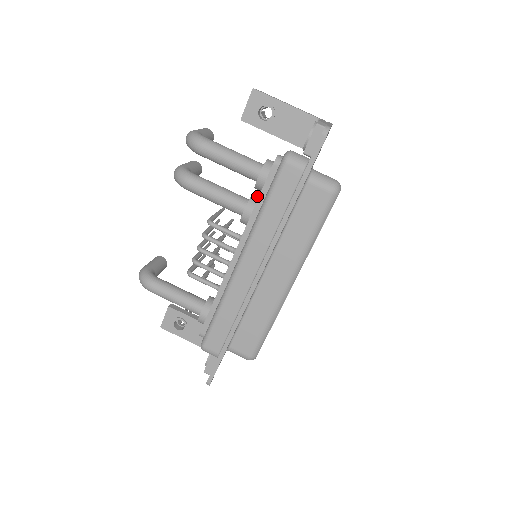
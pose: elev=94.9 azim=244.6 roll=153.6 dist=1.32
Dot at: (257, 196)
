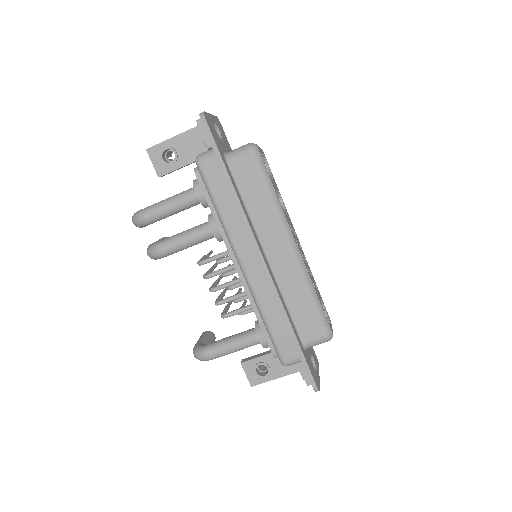
Dot at: occluded
